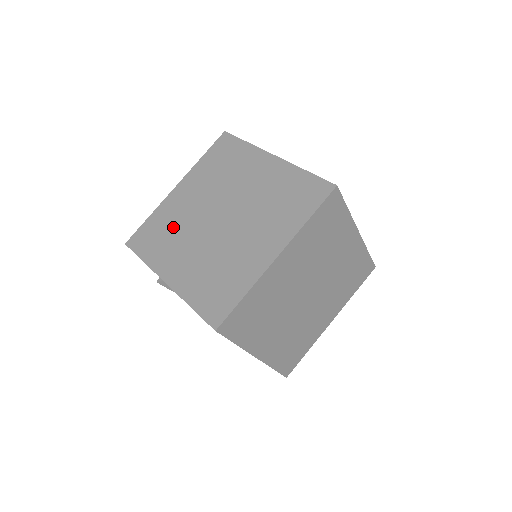
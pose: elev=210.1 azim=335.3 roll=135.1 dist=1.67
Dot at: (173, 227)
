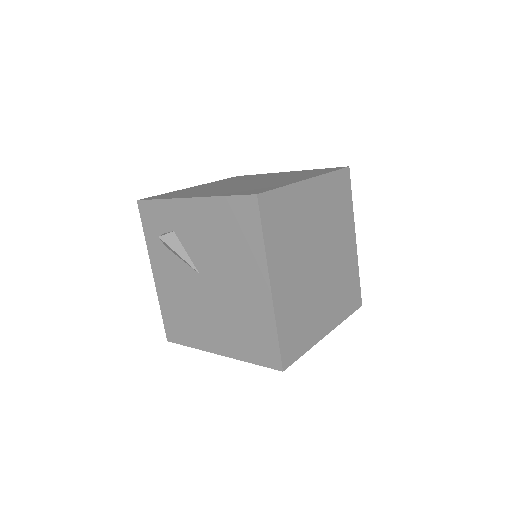
Dot at: (194, 190)
